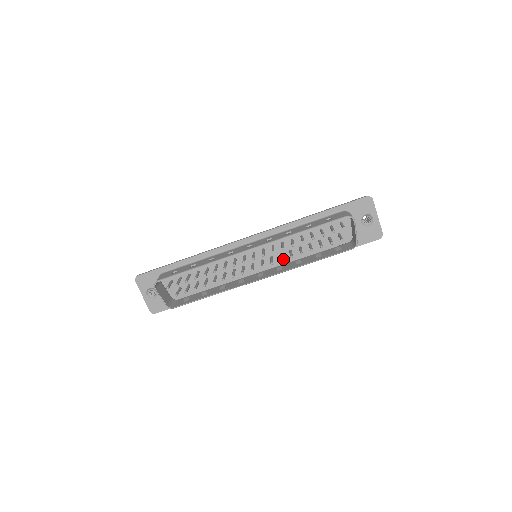
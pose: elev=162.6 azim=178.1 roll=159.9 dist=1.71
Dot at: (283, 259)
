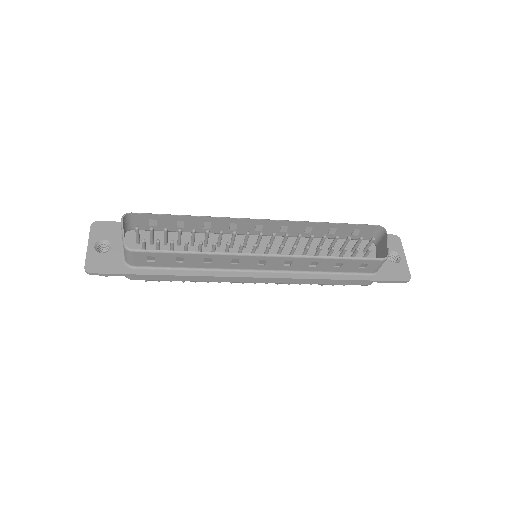
Dot at: occluded
